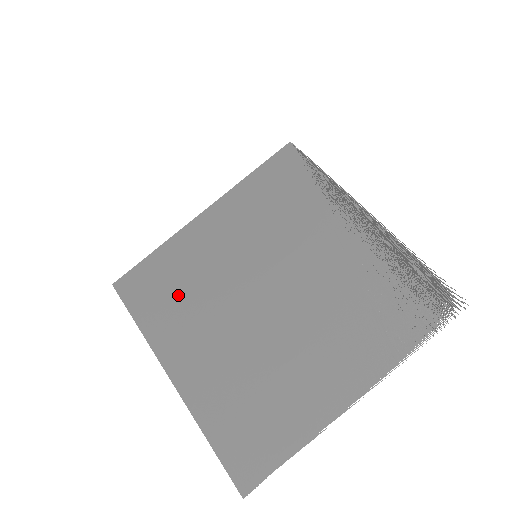
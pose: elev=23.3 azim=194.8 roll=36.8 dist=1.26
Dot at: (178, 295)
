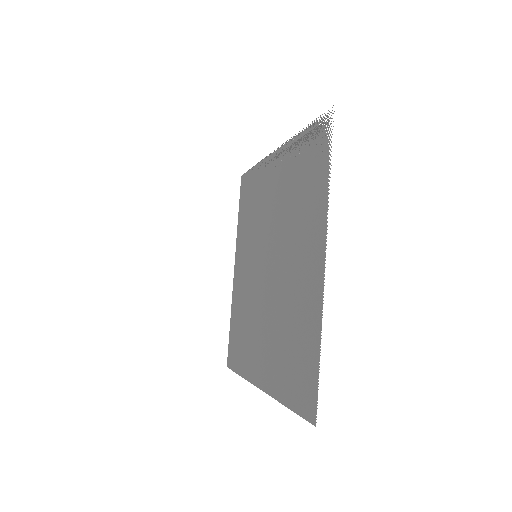
Dot at: (244, 331)
